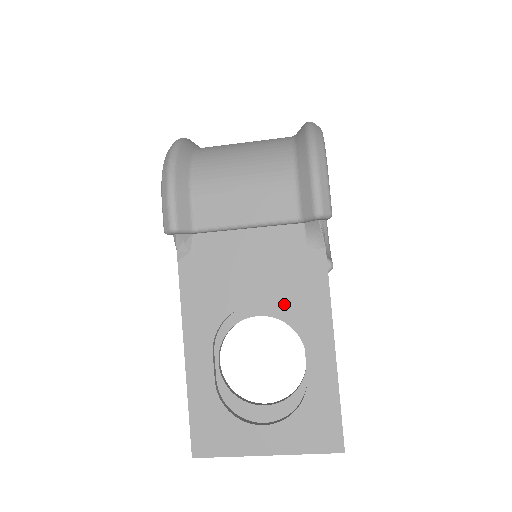
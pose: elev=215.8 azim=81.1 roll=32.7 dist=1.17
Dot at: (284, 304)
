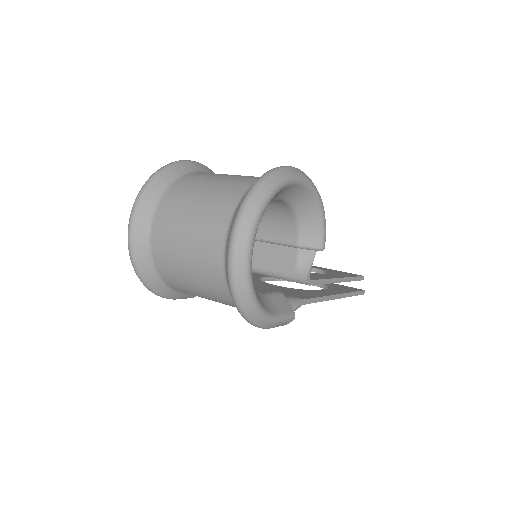
Dot at: occluded
